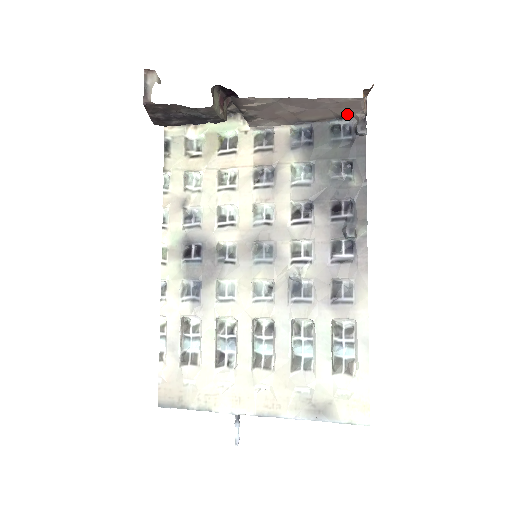
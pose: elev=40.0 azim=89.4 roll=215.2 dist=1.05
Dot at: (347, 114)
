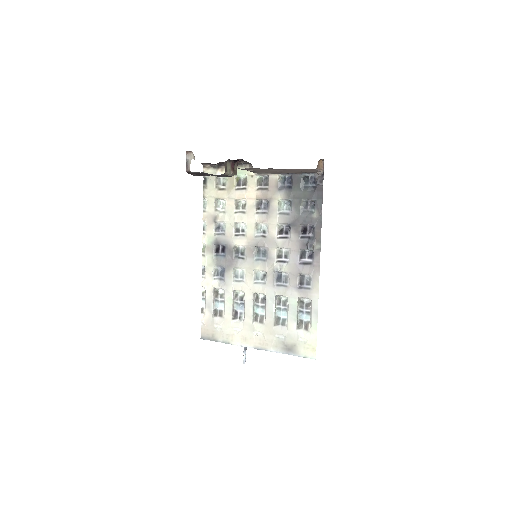
Dot at: (311, 172)
